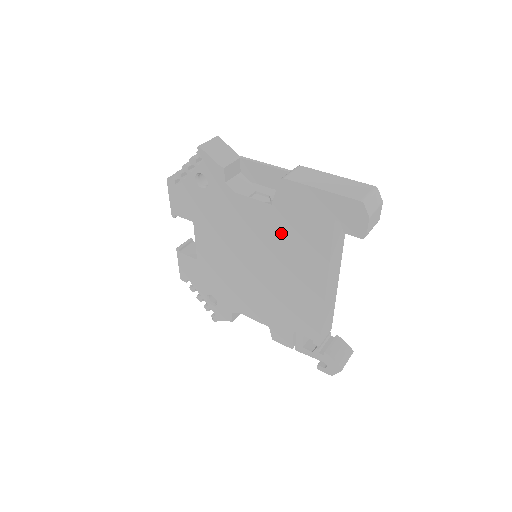
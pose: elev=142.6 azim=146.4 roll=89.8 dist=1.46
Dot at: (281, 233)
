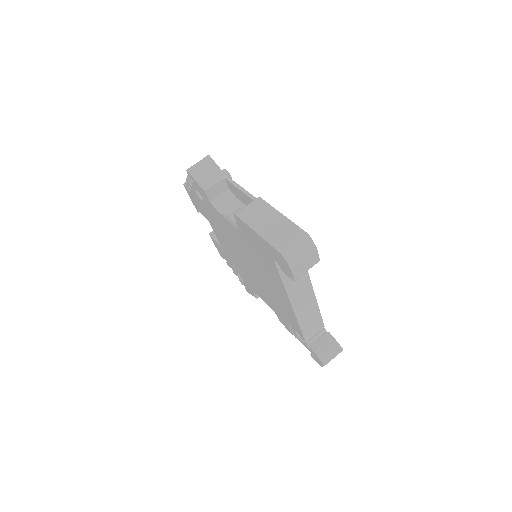
Dot at: (252, 252)
